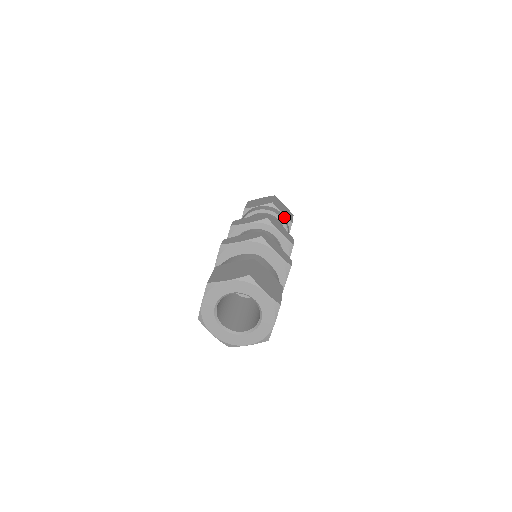
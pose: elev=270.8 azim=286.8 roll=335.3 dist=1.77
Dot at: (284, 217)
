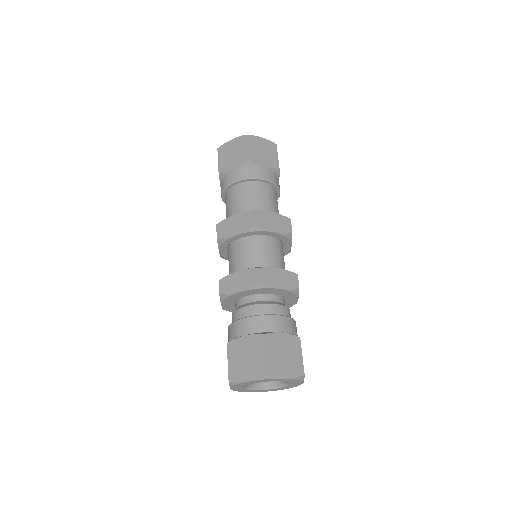
Dot at: (268, 171)
